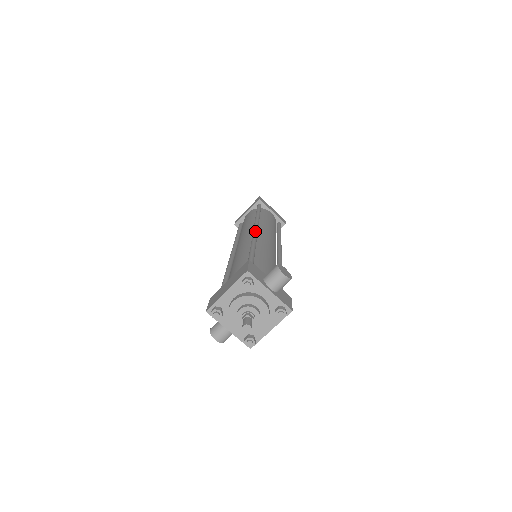
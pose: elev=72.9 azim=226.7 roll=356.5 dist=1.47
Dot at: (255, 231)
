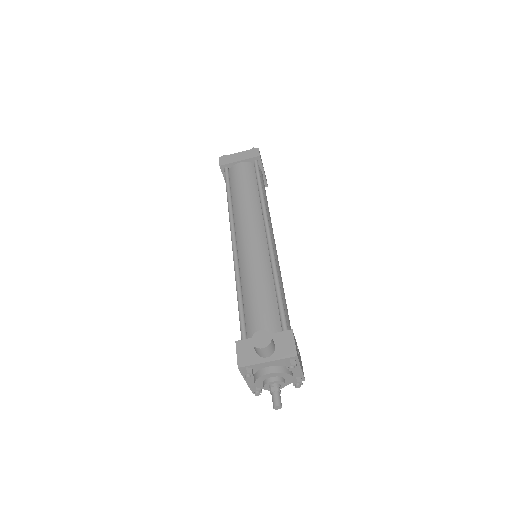
Dot at: (232, 249)
